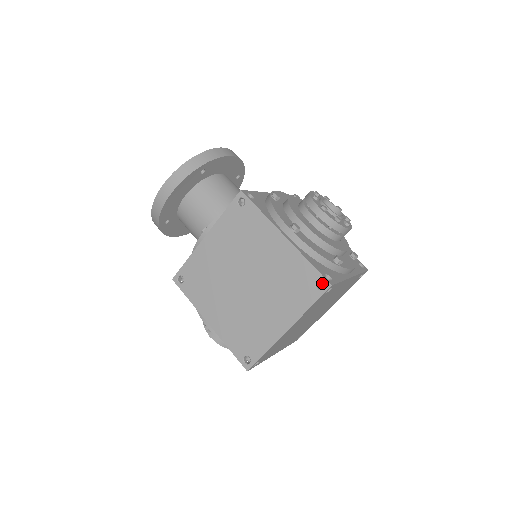
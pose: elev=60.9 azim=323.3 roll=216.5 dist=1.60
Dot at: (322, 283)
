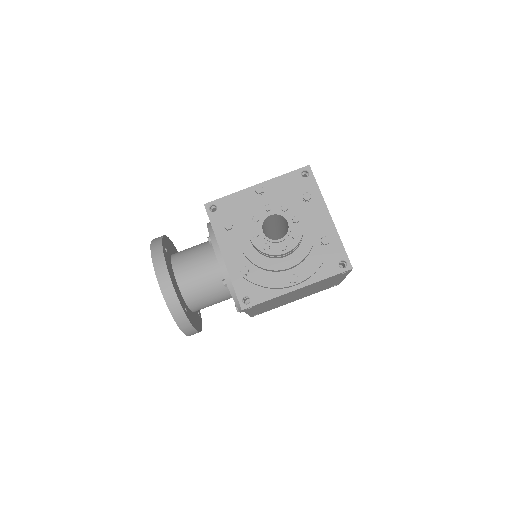
Dot at: occluded
